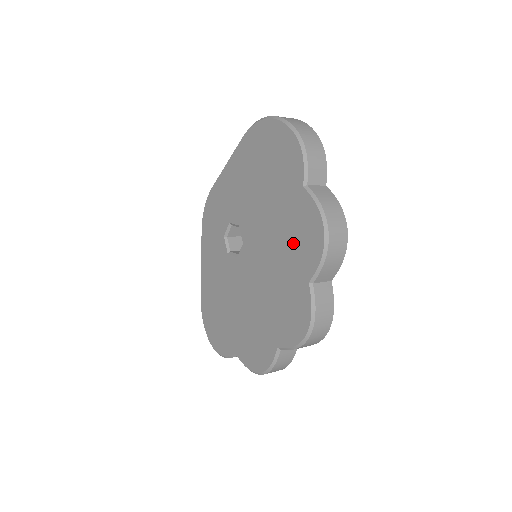
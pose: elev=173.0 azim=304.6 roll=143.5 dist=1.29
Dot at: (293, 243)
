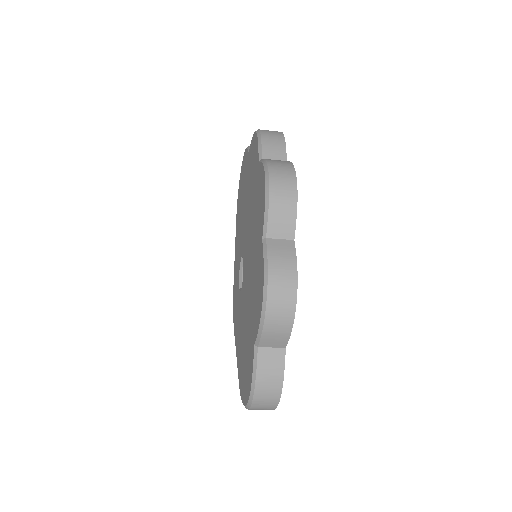
Dot at: (252, 176)
